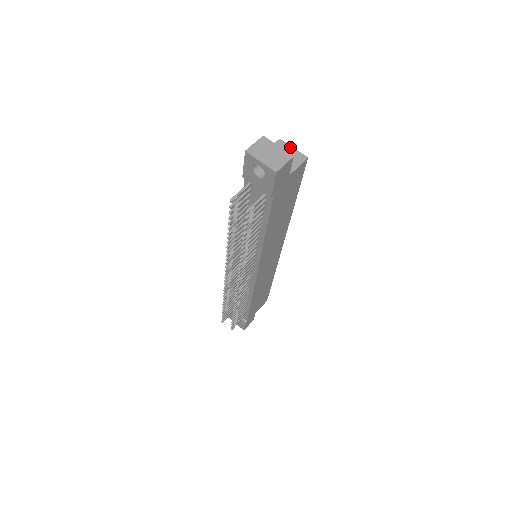
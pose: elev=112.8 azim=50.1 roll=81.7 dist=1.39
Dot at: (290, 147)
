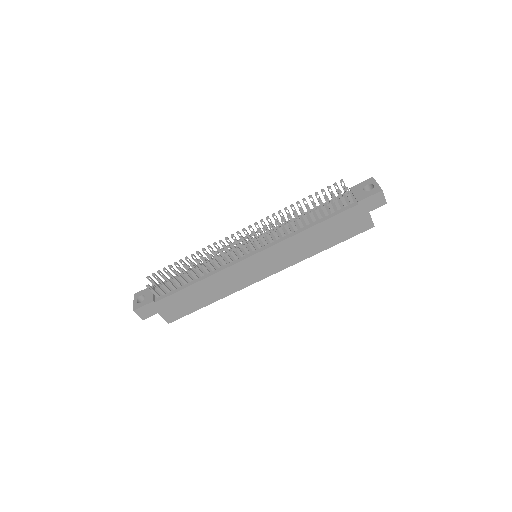
Dot at: occluded
